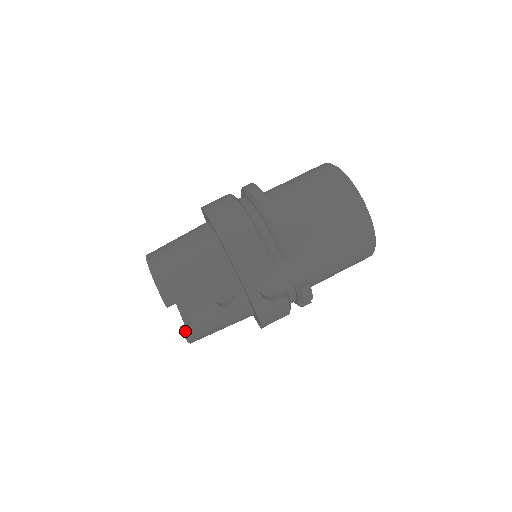
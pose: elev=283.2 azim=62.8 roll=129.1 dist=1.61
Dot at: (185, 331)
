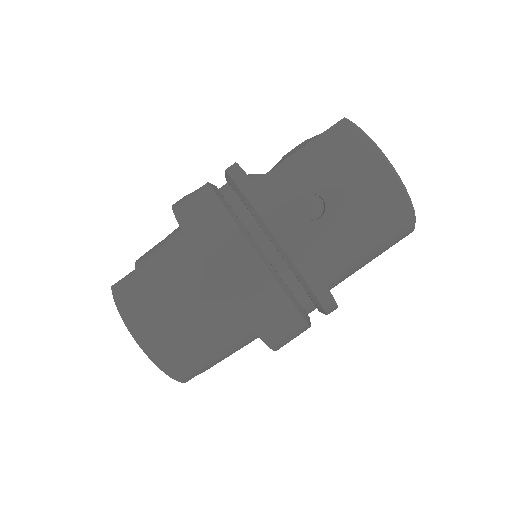
Dot at: occluded
